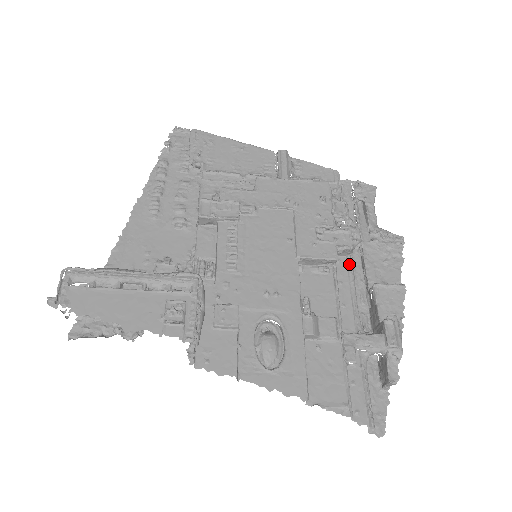
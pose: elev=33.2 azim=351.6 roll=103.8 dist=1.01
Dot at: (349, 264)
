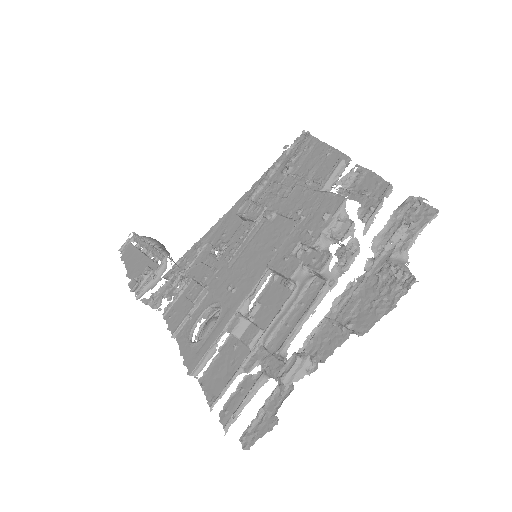
Dot at: (321, 289)
